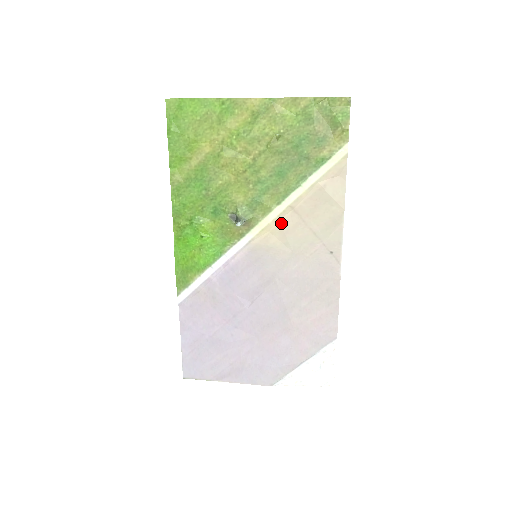
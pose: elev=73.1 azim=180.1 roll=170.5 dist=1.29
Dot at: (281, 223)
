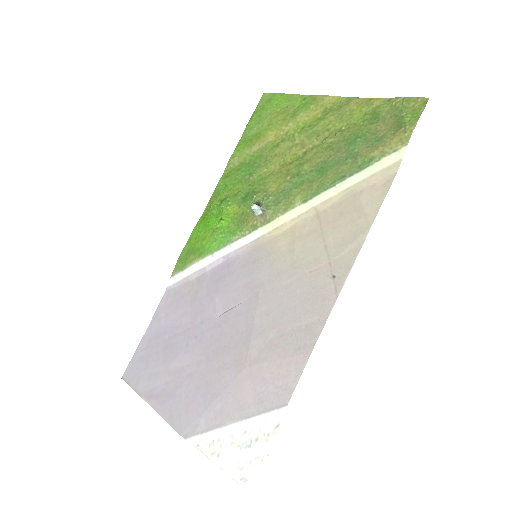
Dot at: (298, 225)
